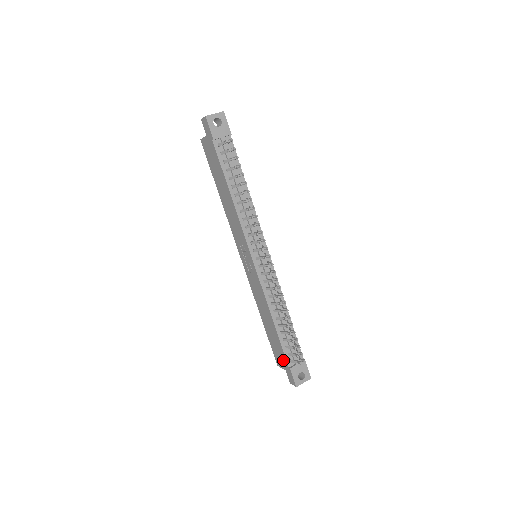
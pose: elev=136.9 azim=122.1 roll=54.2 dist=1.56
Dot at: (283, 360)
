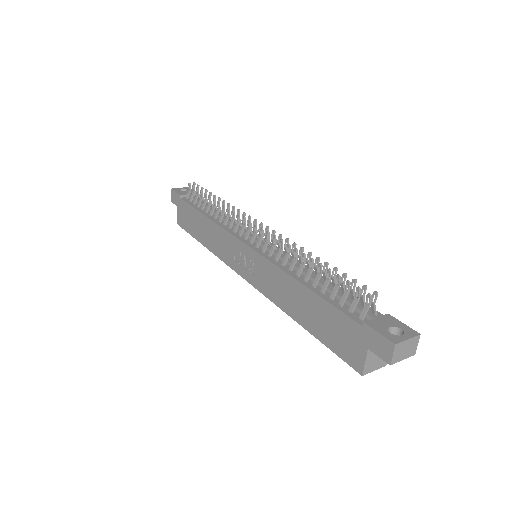
Dot at: (351, 332)
